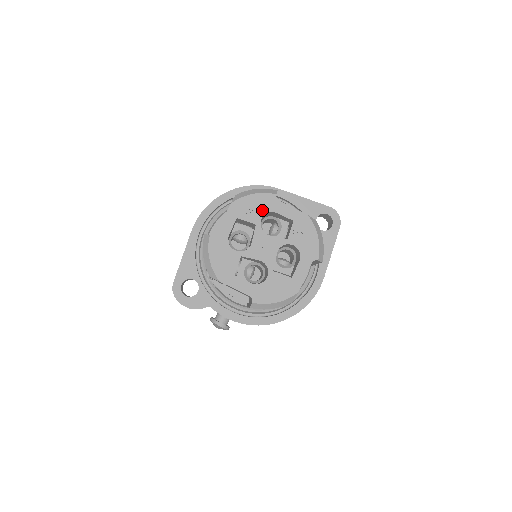
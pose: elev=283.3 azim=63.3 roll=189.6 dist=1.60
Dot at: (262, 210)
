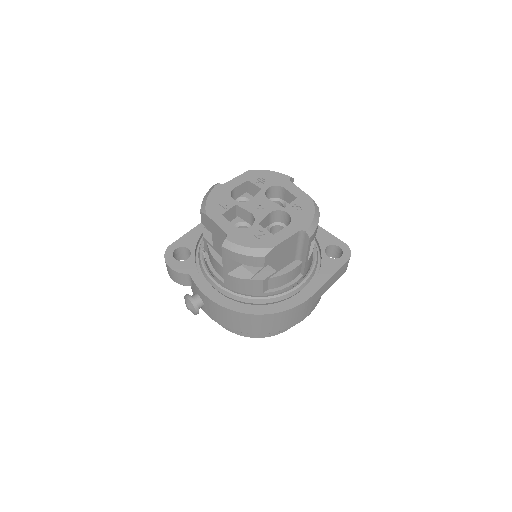
Dot at: (273, 182)
